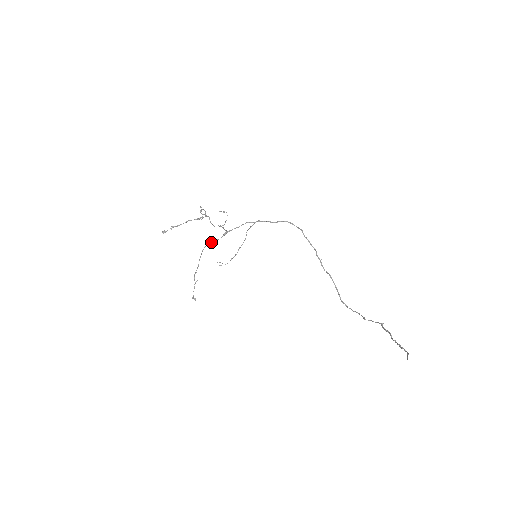
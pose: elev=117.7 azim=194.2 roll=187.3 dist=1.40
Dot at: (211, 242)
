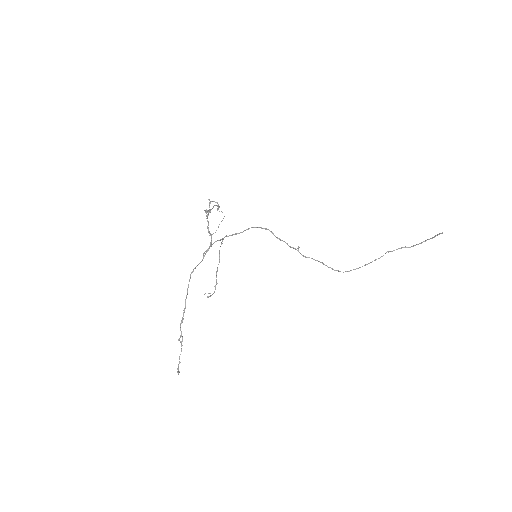
Dot at: occluded
